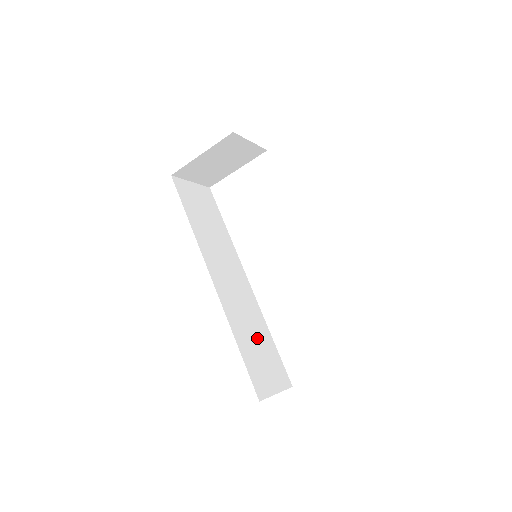
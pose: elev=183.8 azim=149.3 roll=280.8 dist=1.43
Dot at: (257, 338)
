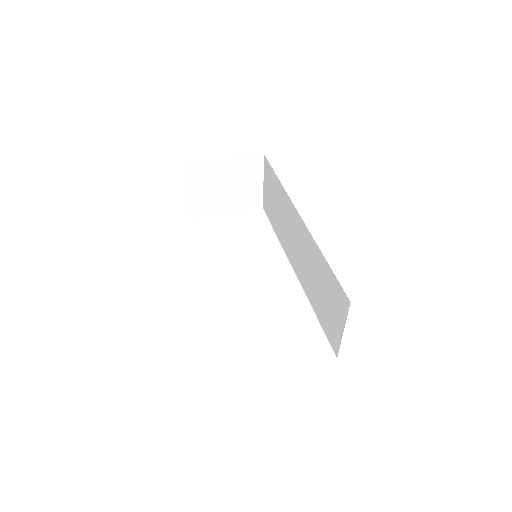
Dot at: occluded
